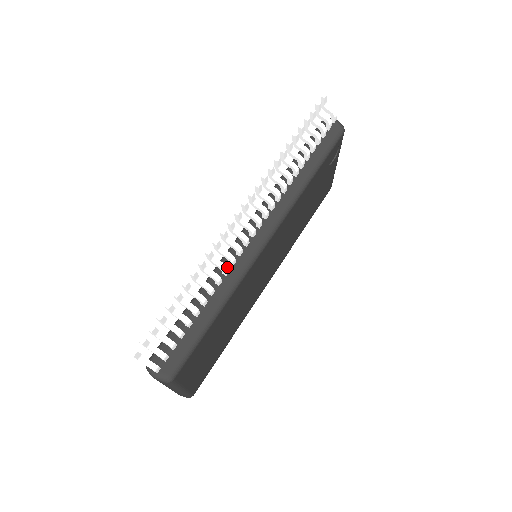
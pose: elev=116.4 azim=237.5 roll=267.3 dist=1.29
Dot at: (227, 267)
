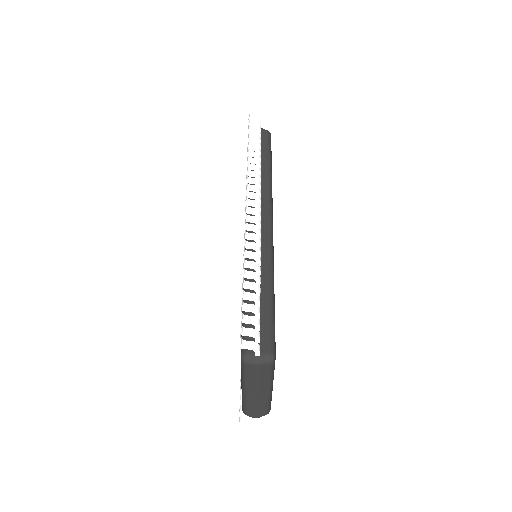
Dot at: (259, 246)
